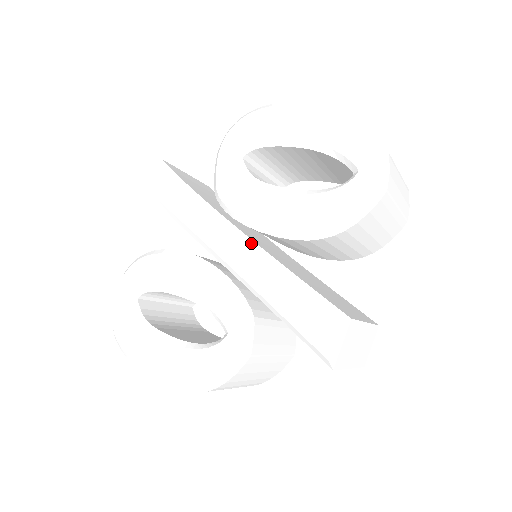
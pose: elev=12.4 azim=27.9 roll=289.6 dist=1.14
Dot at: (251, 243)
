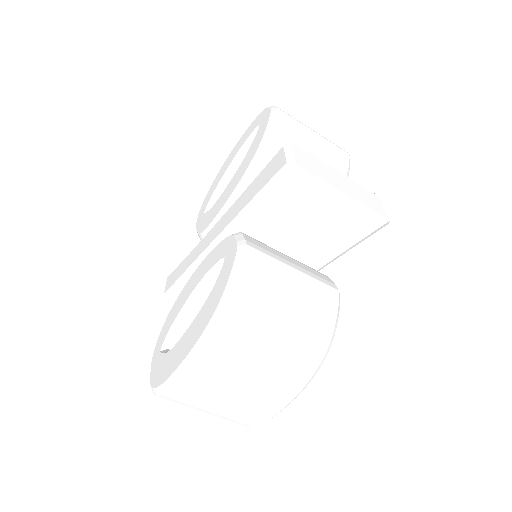
Dot at: occluded
